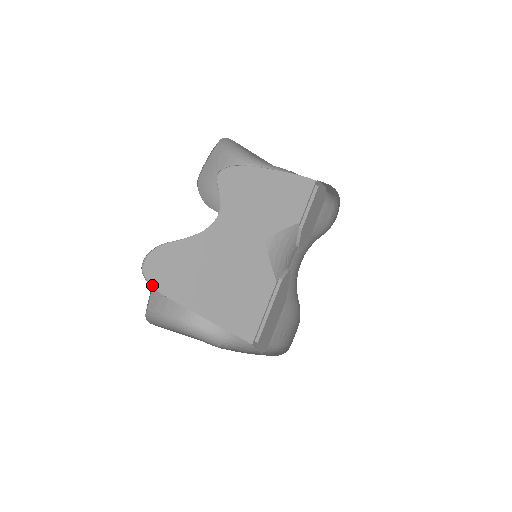
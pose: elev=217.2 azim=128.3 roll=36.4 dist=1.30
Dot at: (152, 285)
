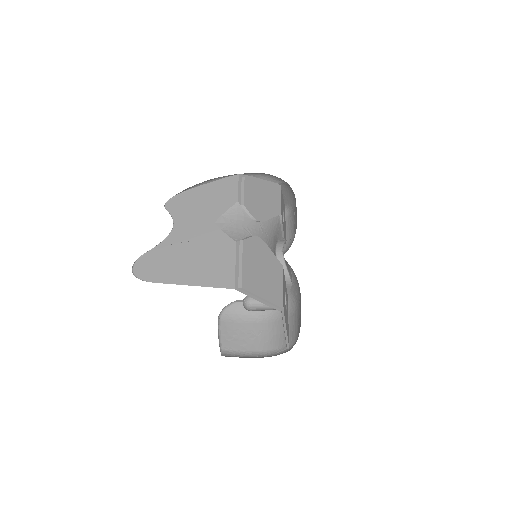
Dot at: (143, 280)
